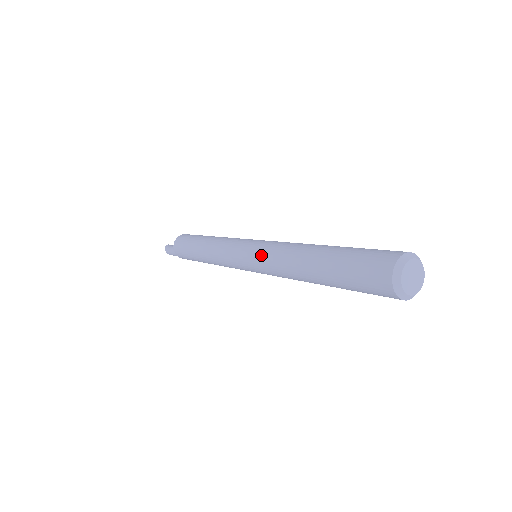
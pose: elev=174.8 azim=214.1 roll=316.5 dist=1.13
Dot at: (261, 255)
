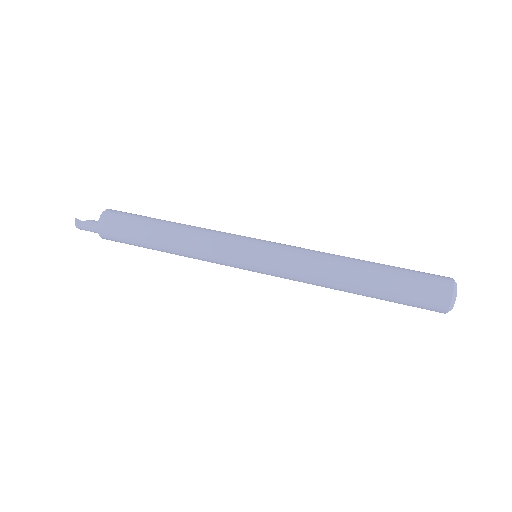
Dot at: occluded
